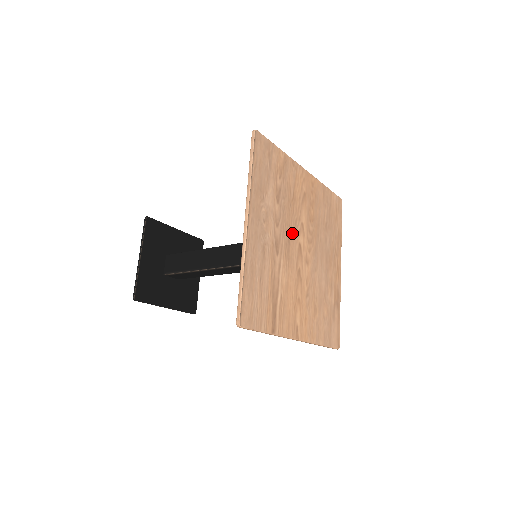
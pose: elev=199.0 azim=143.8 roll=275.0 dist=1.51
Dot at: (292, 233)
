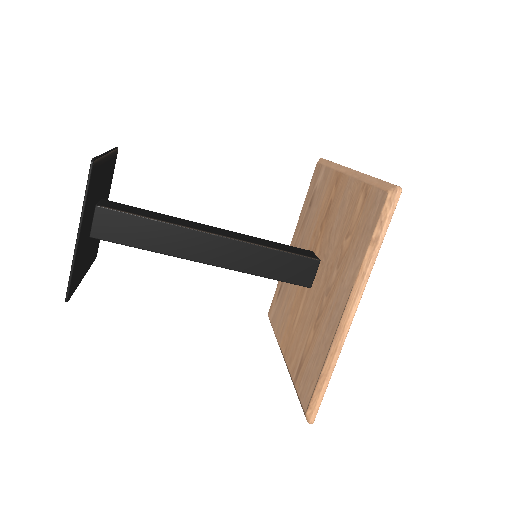
Dot at: occluded
